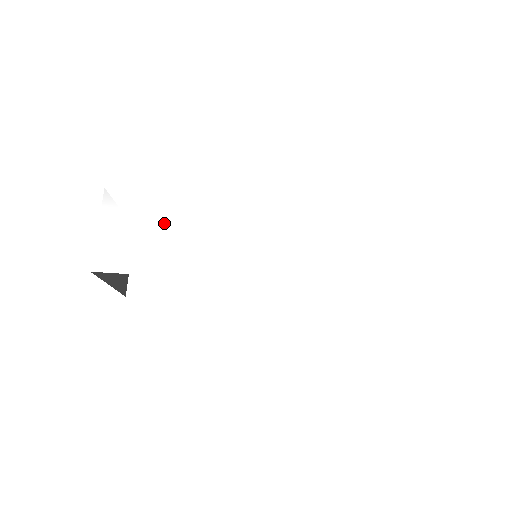
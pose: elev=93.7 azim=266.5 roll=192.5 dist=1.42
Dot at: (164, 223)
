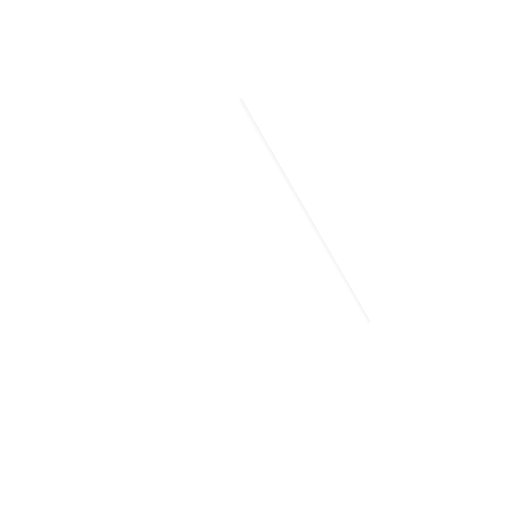
Dot at: (260, 169)
